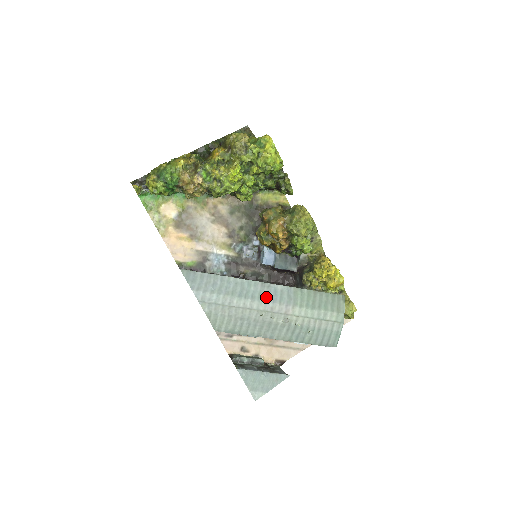
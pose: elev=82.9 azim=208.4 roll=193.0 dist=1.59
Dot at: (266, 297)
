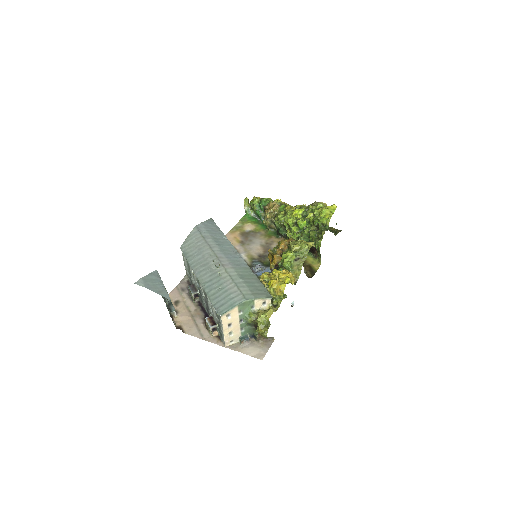
Dot at: (227, 253)
